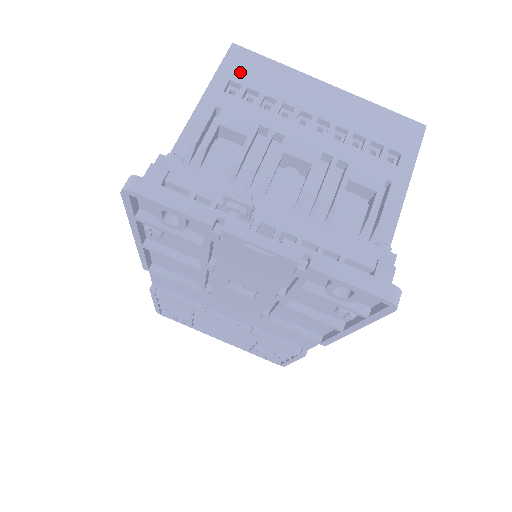
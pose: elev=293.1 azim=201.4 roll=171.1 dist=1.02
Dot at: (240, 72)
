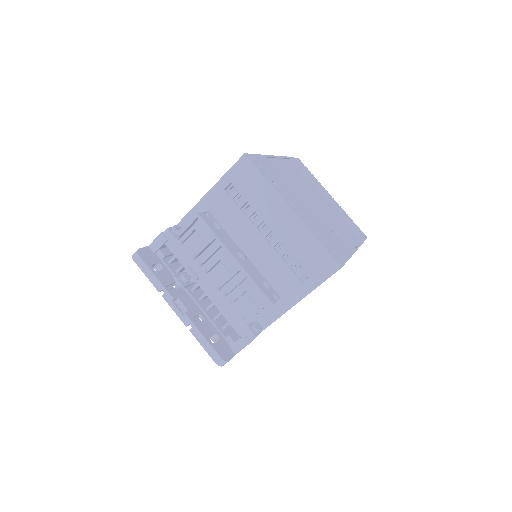
Dot at: (239, 179)
